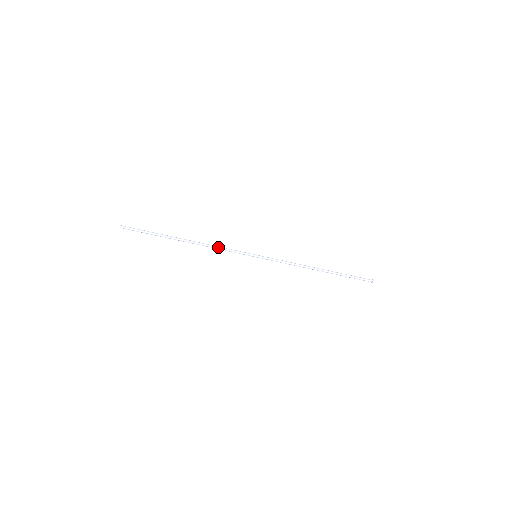
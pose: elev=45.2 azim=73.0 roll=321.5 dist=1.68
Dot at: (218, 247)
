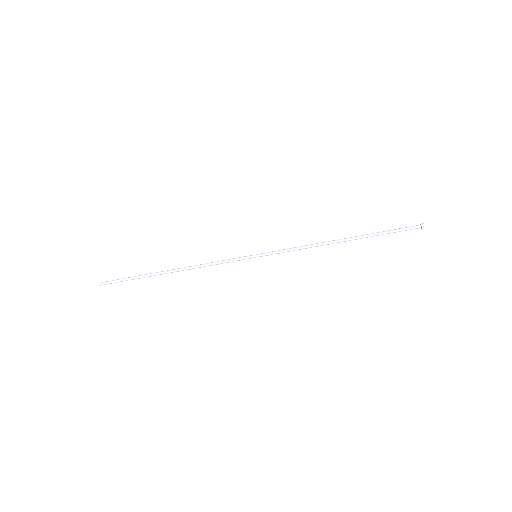
Dot at: (208, 264)
